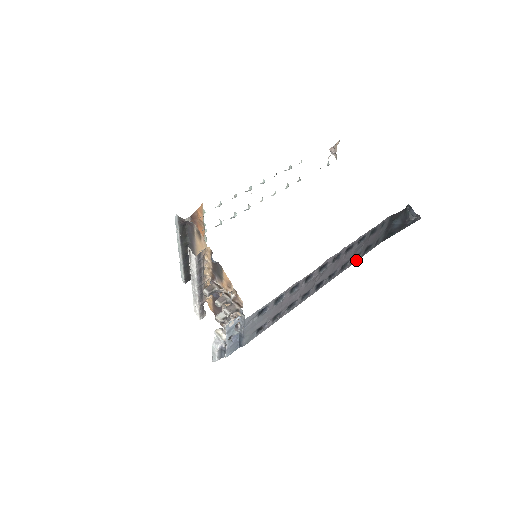
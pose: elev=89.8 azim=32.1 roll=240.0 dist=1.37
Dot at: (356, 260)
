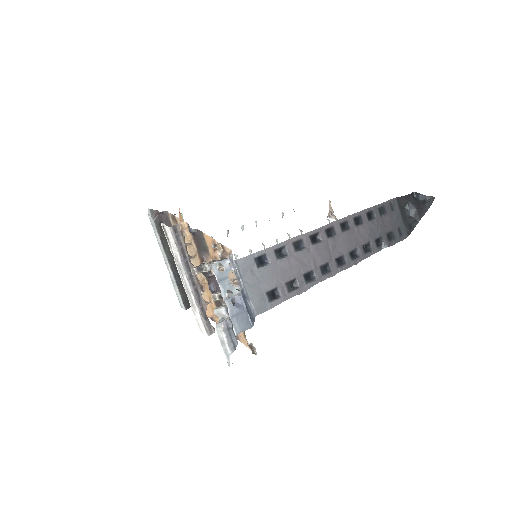
Dot at: (381, 247)
